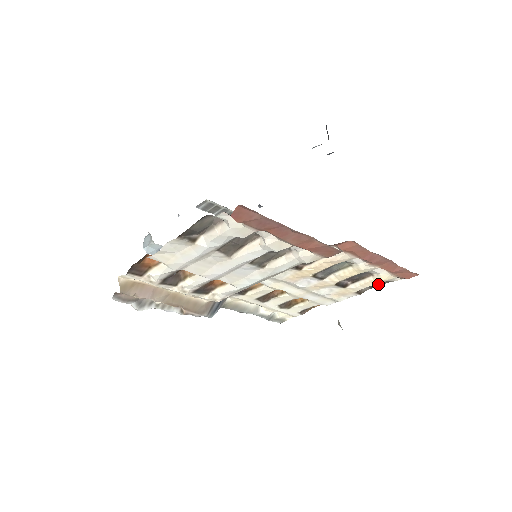
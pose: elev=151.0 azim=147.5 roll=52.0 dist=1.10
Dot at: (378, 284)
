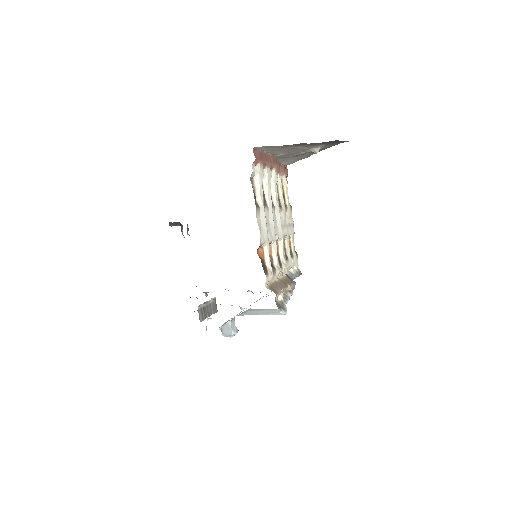
Dot at: occluded
